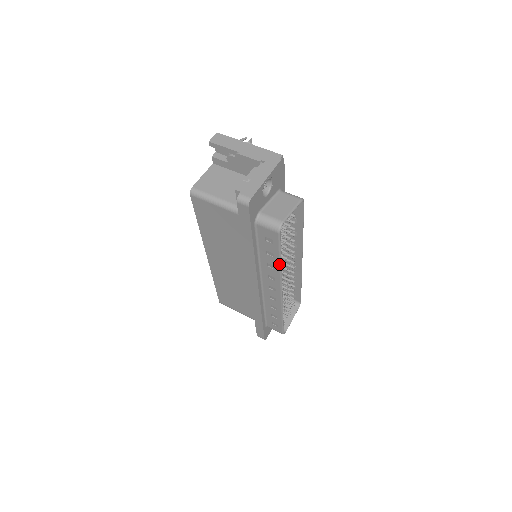
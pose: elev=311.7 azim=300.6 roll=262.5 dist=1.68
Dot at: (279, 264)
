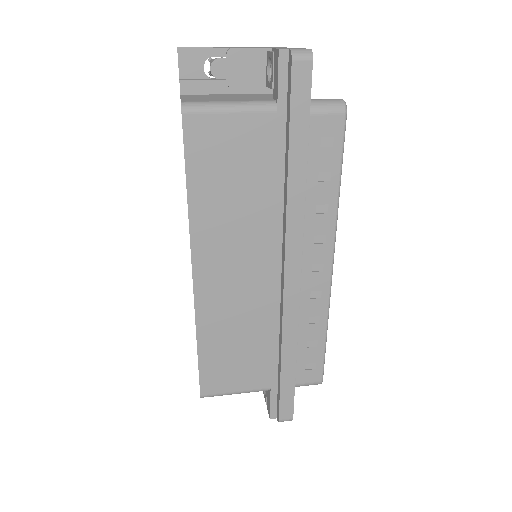
Dot at: (337, 193)
